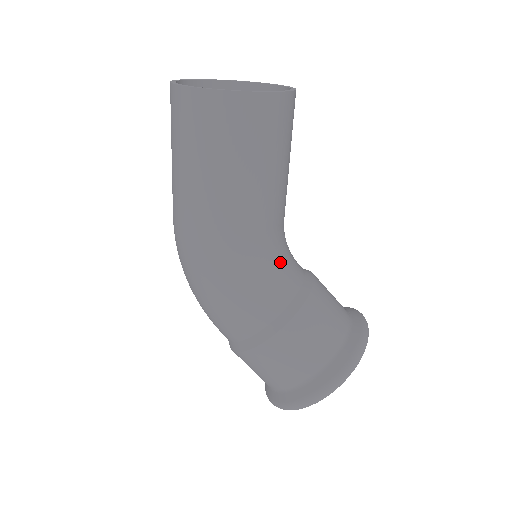
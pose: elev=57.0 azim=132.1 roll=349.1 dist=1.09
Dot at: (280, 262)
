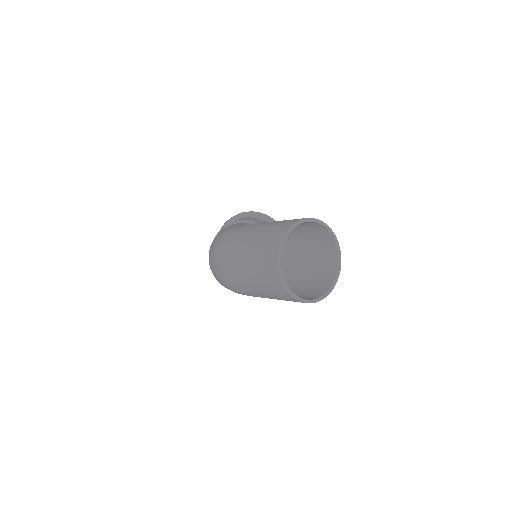
Dot at: occluded
